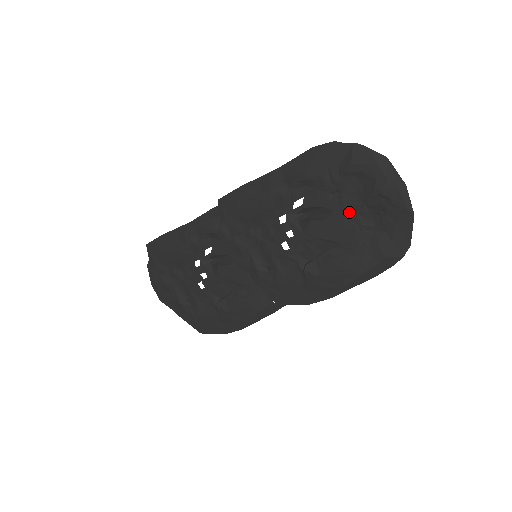
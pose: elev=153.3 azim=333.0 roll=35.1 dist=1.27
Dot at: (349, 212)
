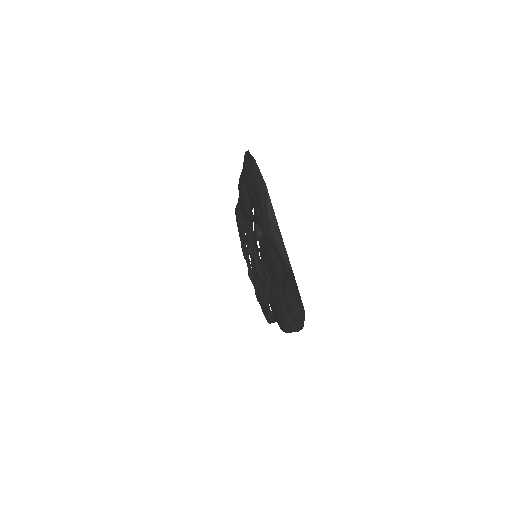
Dot at: (267, 241)
